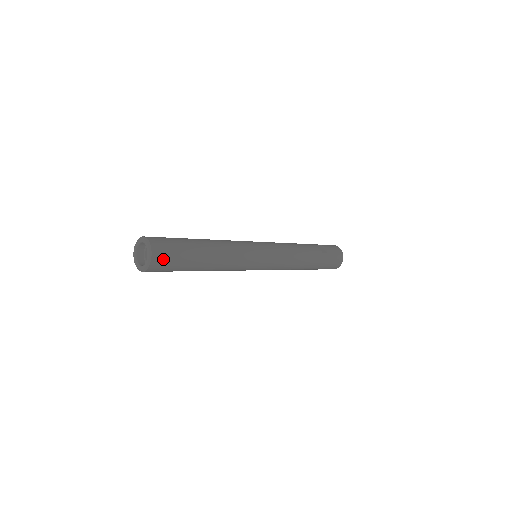
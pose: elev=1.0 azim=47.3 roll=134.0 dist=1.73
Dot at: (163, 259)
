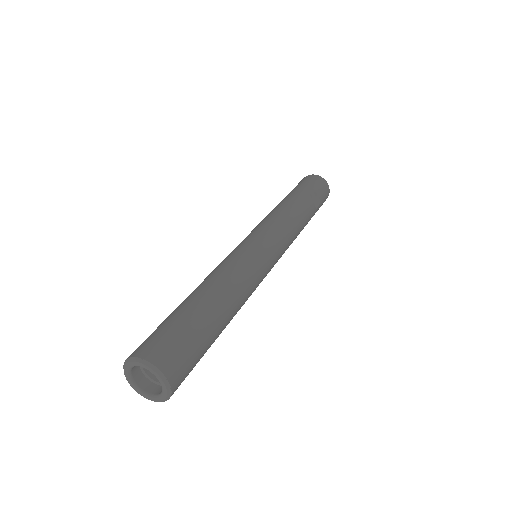
Dot at: occluded
